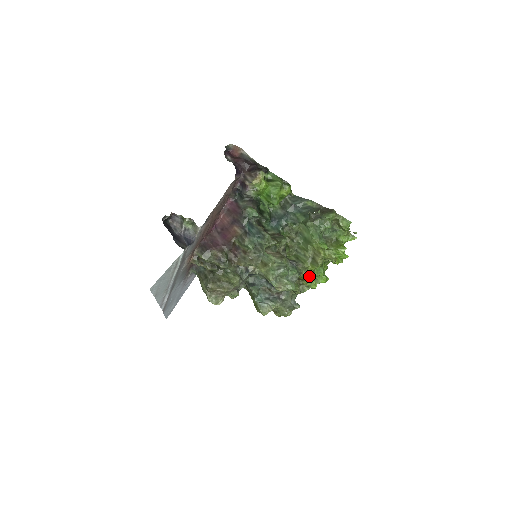
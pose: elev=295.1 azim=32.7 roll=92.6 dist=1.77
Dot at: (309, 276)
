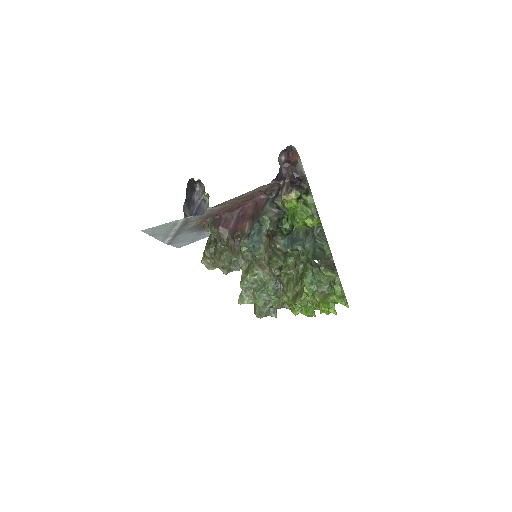
Dot at: occluded
